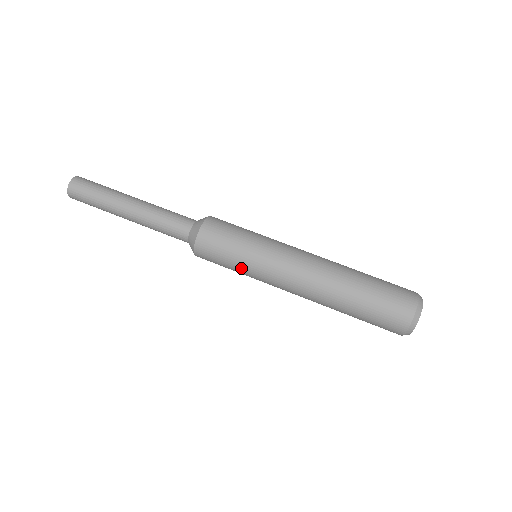
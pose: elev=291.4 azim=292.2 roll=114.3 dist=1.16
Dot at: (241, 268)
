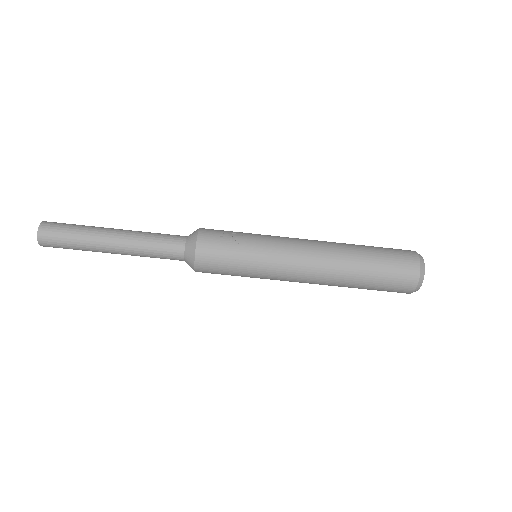
Dot at: occluded
